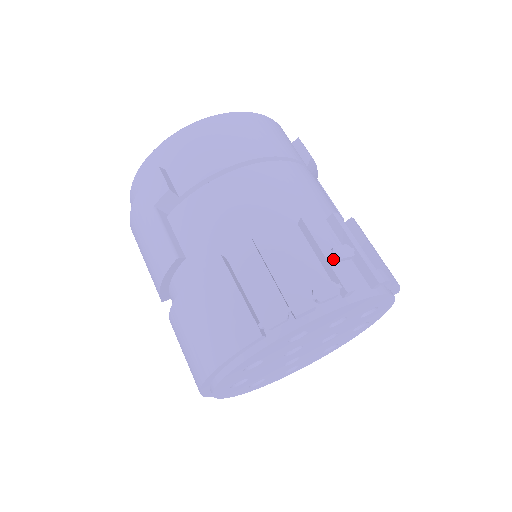
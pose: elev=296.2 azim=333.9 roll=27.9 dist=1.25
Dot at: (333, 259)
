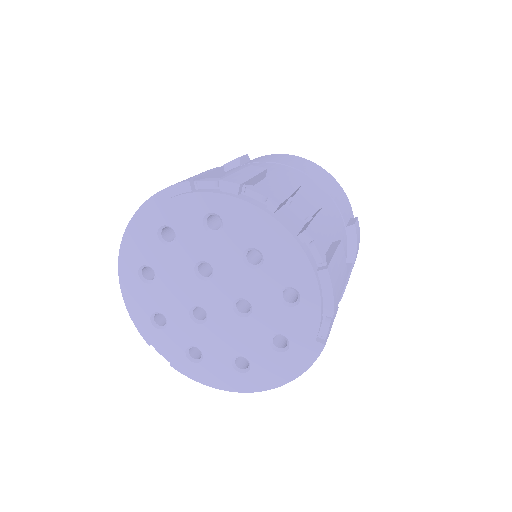
Dot at: (287, 194)
